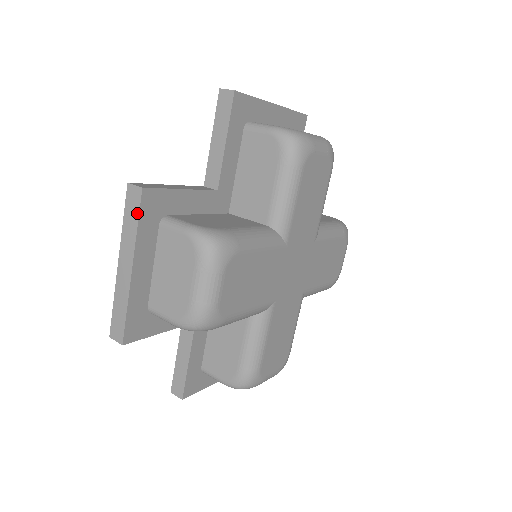
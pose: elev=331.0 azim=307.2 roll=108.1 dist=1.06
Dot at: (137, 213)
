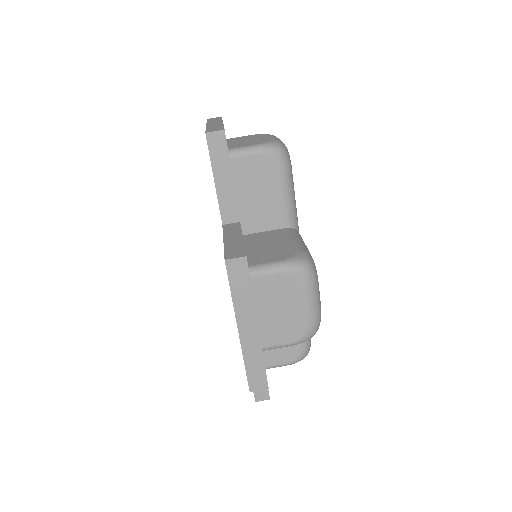
Dot at: occluded
